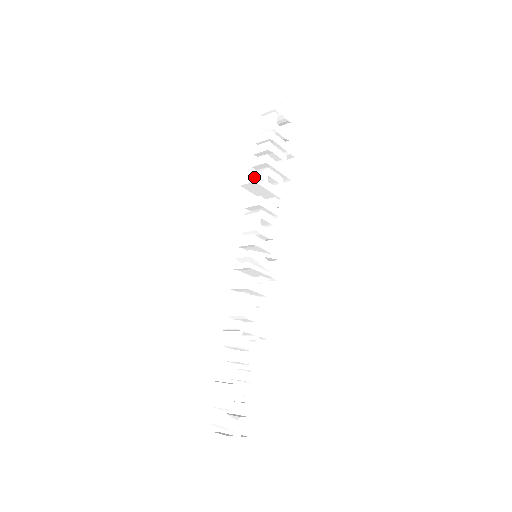
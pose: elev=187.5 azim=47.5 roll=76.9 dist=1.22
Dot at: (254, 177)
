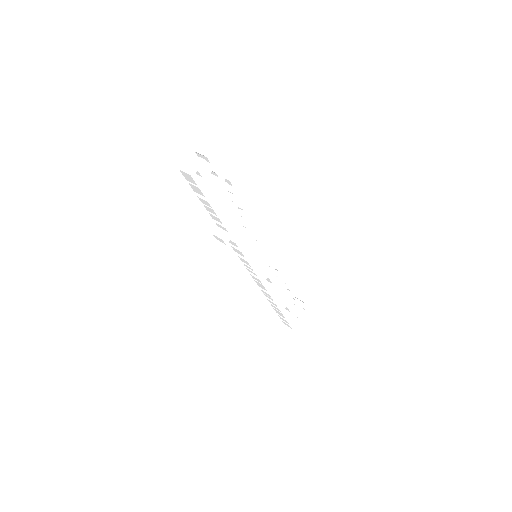
Dot at: (223, 242)
